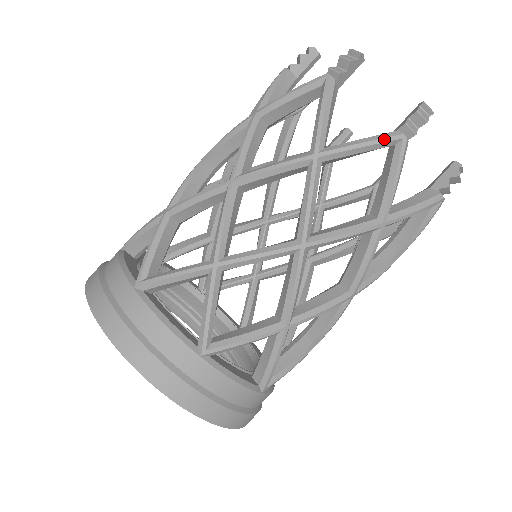
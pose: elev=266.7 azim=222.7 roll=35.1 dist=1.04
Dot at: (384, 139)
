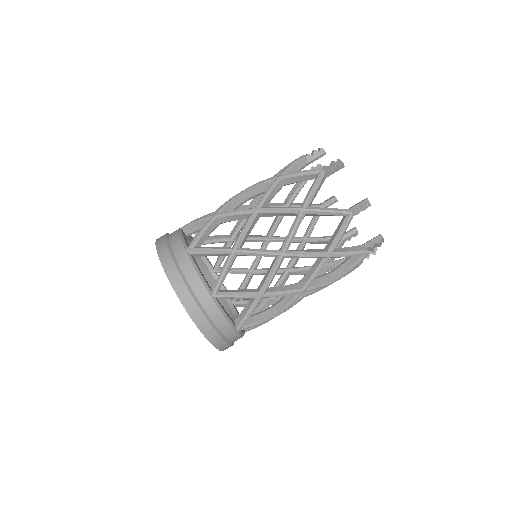
Dot at: (340, 212)
